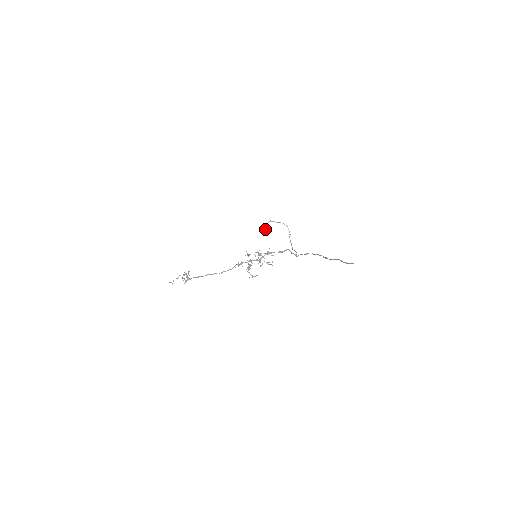
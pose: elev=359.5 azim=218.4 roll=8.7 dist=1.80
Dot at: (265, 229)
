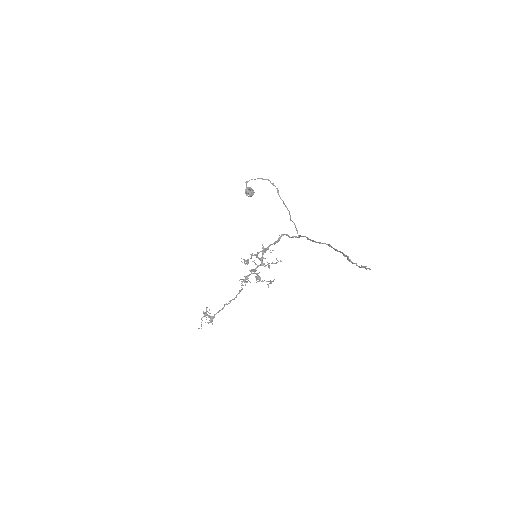
Dot at: (250, 192)
